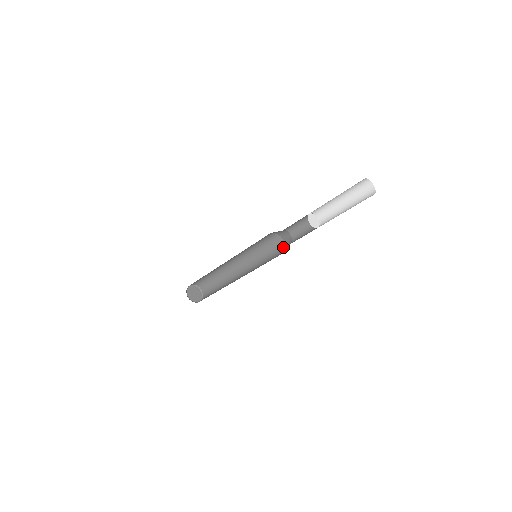
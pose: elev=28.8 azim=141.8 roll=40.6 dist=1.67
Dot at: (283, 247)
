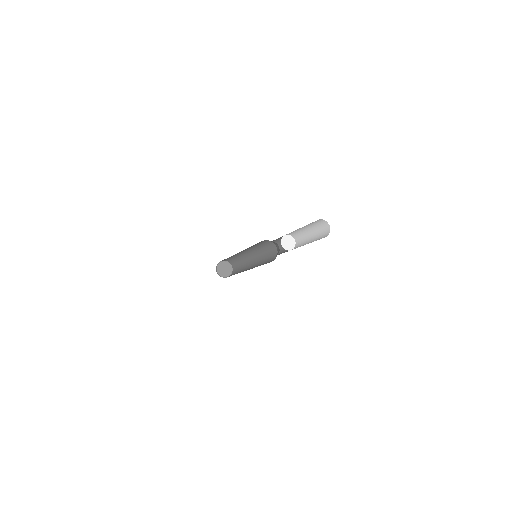
Dot at: (276, 252)
